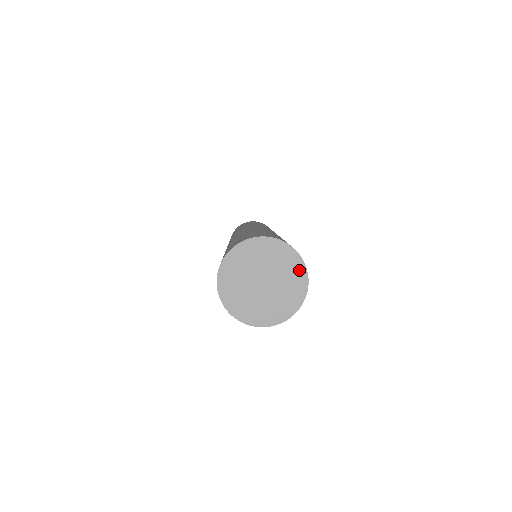
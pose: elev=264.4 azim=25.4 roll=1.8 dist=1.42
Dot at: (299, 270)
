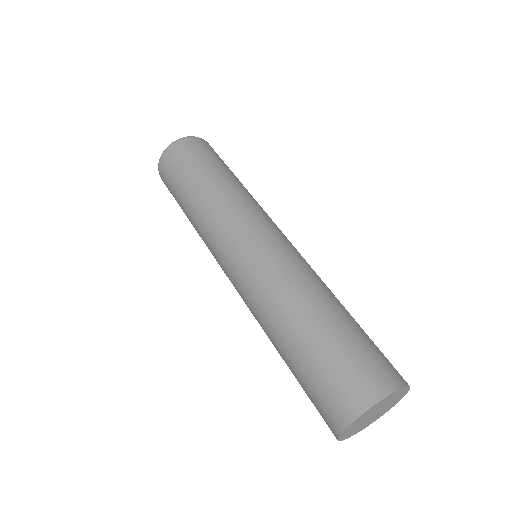
Dot at: (399, 400)
